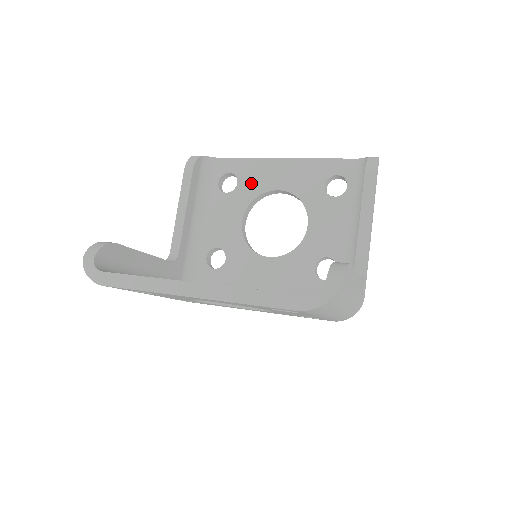
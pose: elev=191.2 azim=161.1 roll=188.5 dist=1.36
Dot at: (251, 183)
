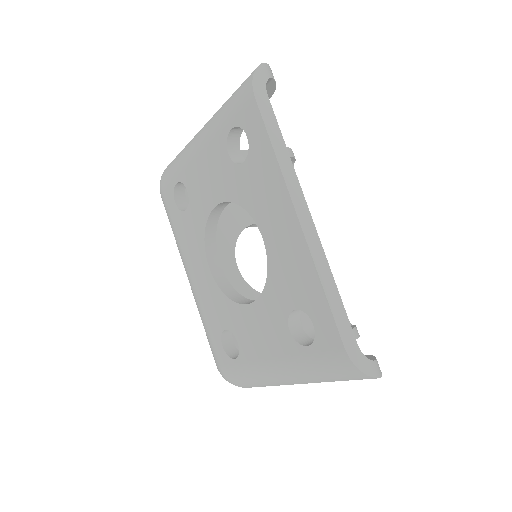
Dot at: occluded
